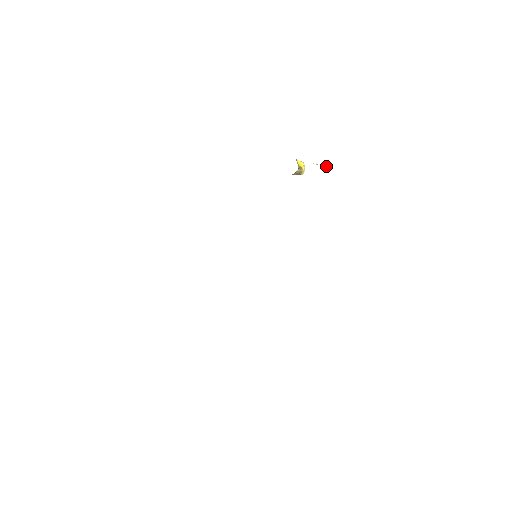
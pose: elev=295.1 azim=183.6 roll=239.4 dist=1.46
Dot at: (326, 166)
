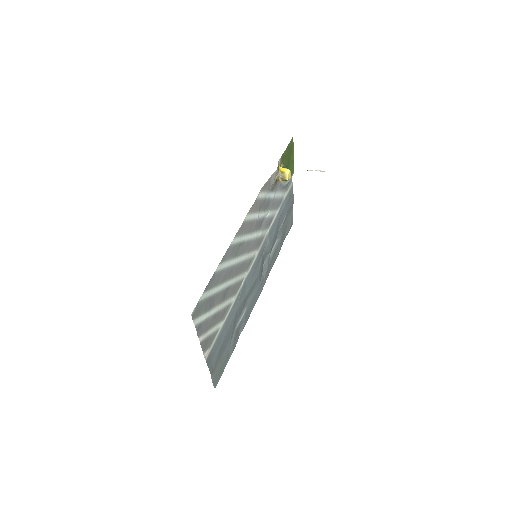
Dot at: (317, 170)
